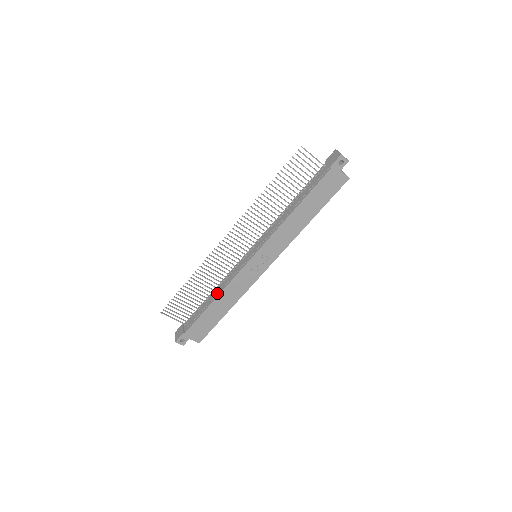
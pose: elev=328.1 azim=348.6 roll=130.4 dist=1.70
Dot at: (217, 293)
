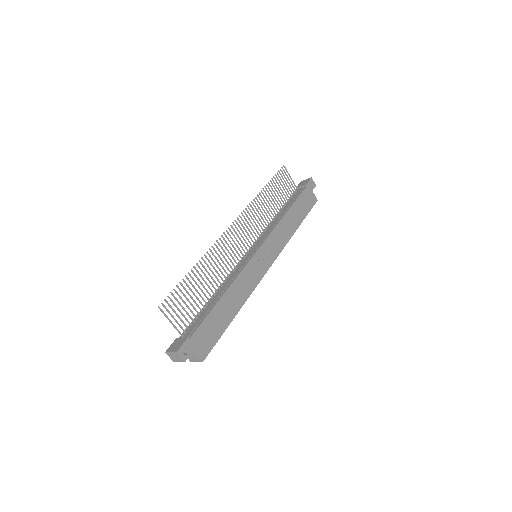
Dot at: (224, 288)
